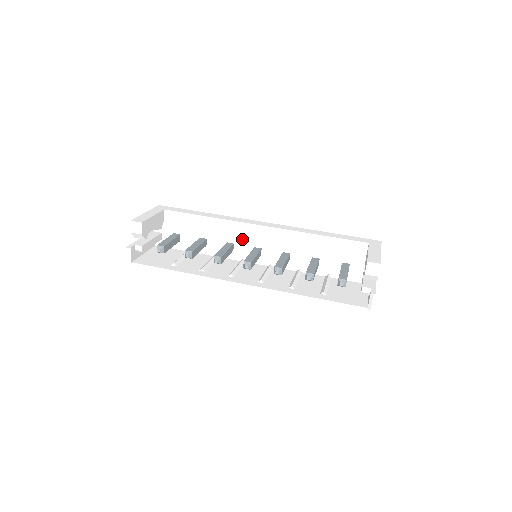
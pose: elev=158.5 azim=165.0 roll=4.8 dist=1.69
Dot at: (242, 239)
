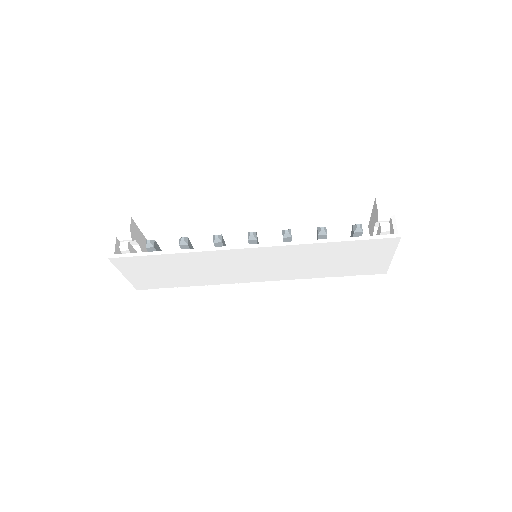
Dot at: occluded
